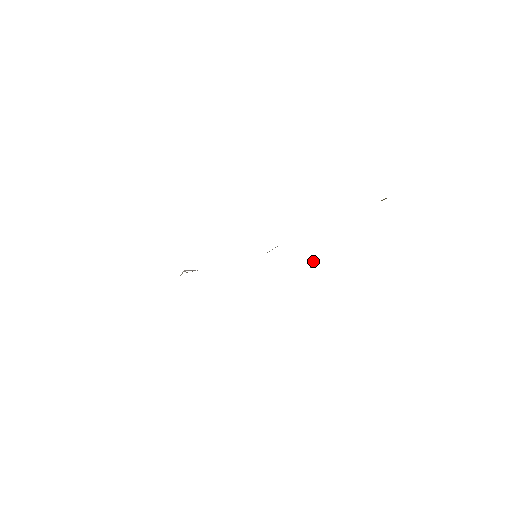
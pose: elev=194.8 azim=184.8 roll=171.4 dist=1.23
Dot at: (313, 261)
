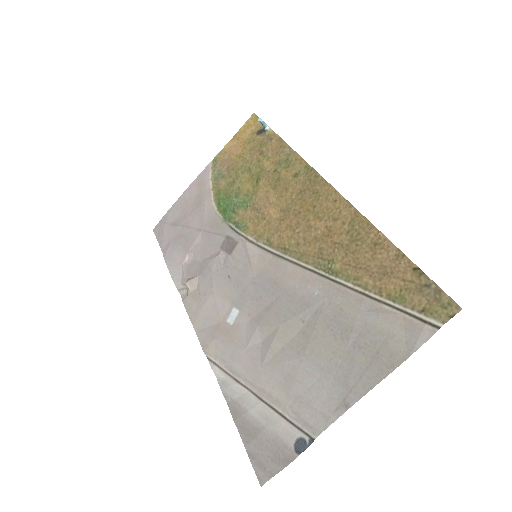
Dot at: (264, 125)
